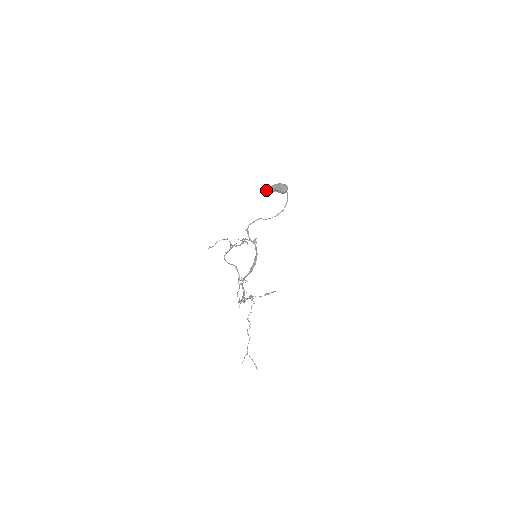
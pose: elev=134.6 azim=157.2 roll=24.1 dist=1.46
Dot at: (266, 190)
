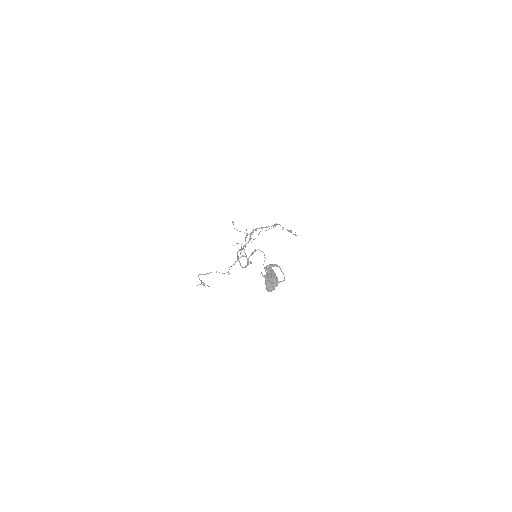
Dot at: (262, 274)
